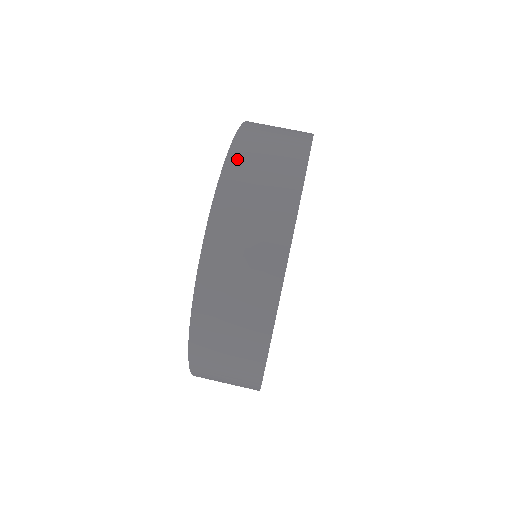
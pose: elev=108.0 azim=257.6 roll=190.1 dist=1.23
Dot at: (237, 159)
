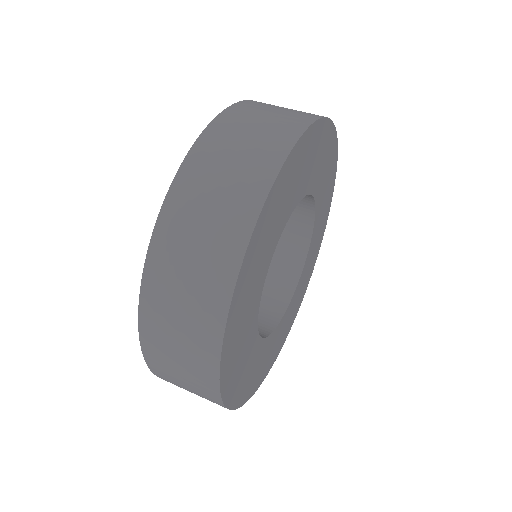
Dot at: (202, 151)
